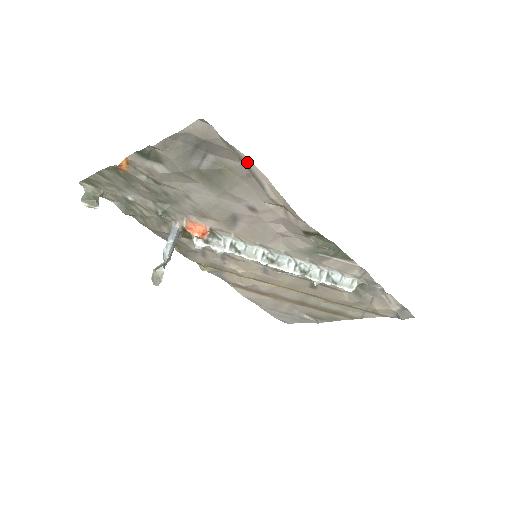
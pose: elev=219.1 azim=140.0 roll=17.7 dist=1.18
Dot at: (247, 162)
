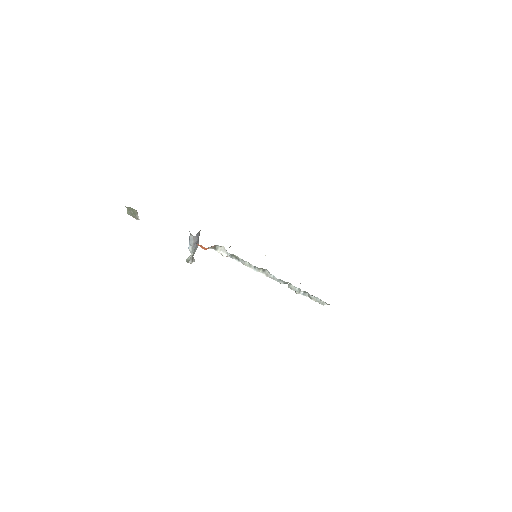
Dot at: occluded
